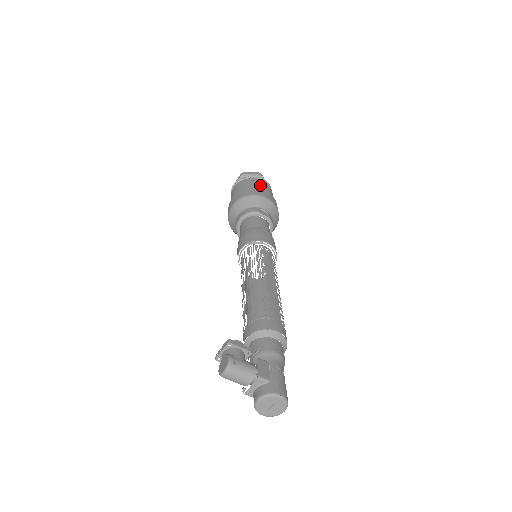
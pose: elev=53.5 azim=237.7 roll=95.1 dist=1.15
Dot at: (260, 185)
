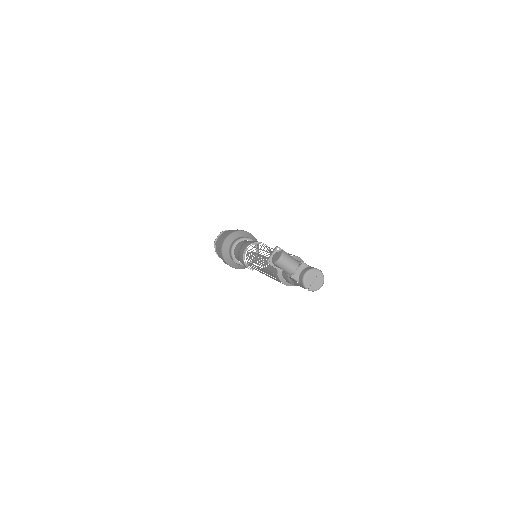
Dot at: occluded
